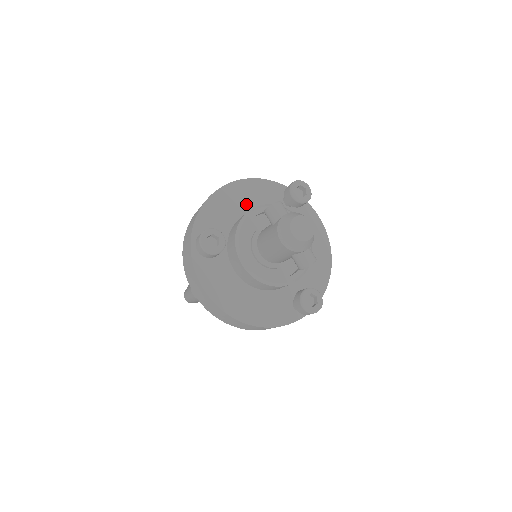
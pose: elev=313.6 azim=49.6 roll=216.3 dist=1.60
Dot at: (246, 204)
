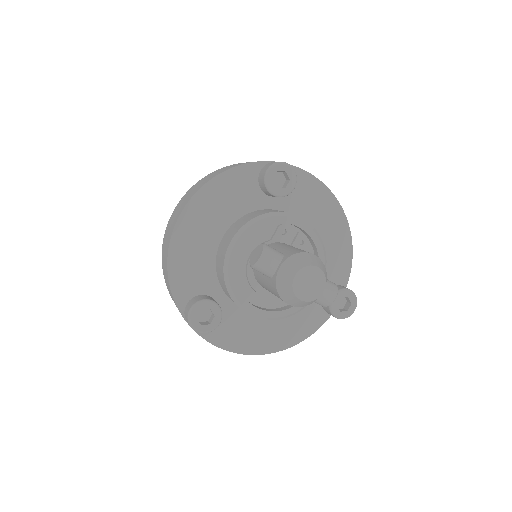
Dot at: (218, 221)
